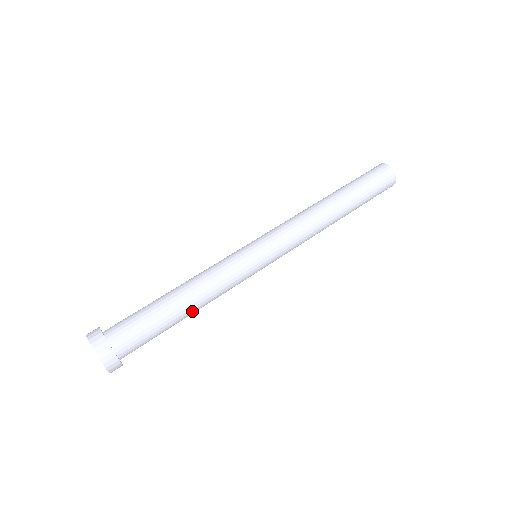
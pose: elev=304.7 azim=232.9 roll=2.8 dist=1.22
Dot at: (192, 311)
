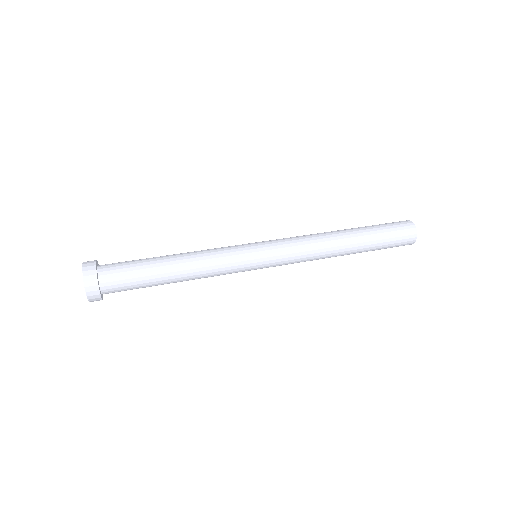
Dot at: (178, 268)
